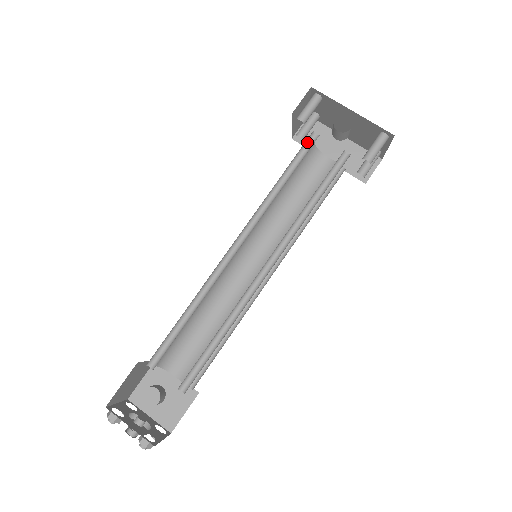
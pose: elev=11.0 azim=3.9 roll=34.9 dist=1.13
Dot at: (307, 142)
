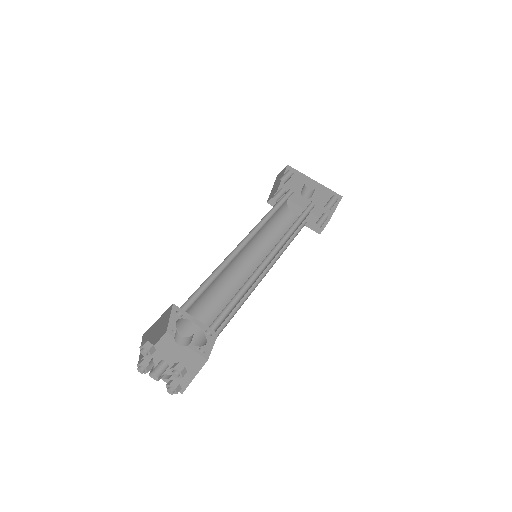
Dot at: (287, 194)
